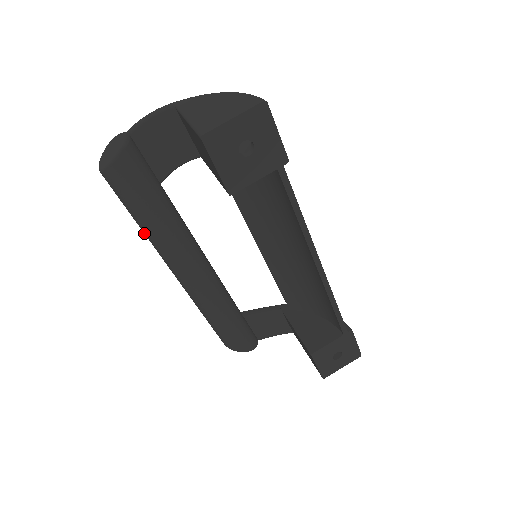
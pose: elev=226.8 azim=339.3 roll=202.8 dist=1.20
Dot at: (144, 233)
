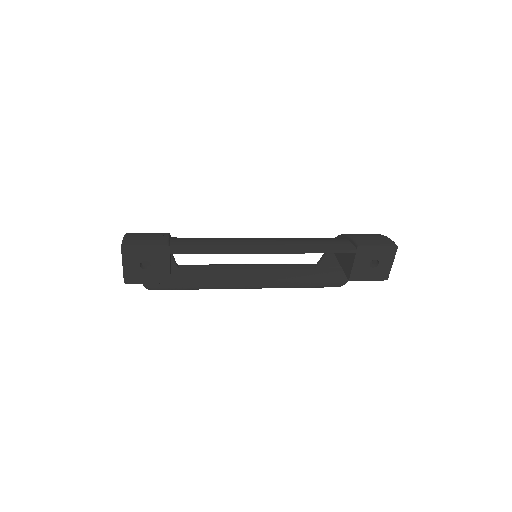
Dot at: occluded
